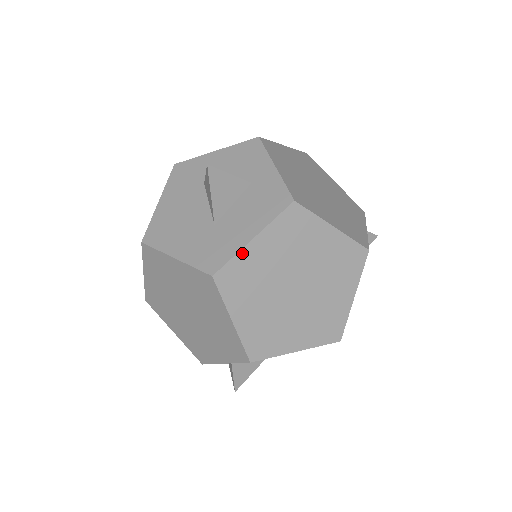
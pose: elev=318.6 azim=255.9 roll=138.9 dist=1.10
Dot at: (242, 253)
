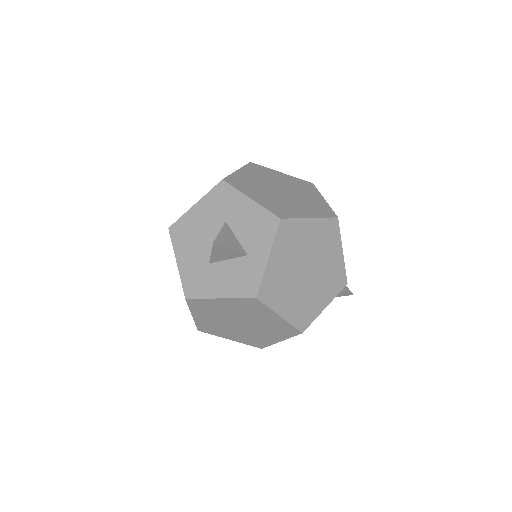
Dot at: (209, 300)
